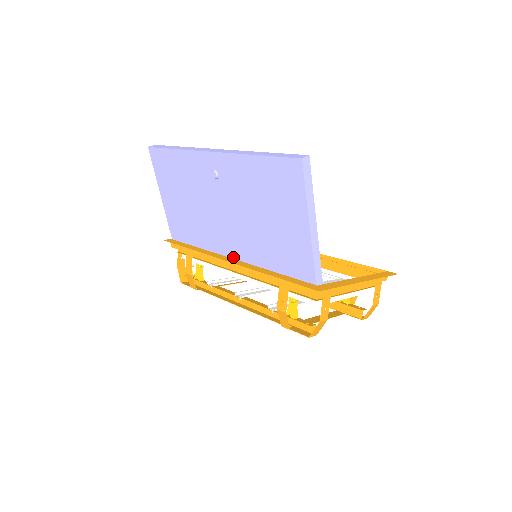
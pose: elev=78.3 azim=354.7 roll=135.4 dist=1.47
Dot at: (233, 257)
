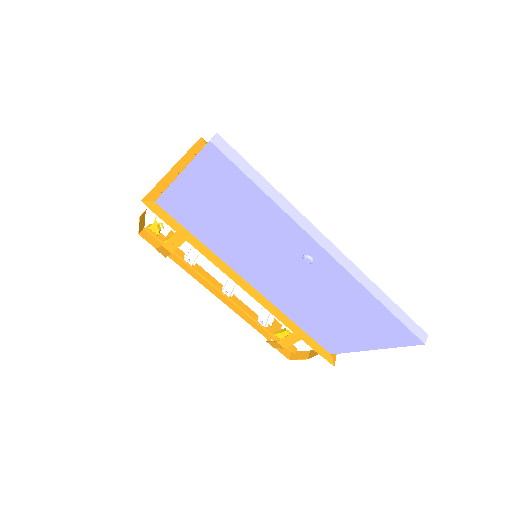
Dot at: (251, 284)
